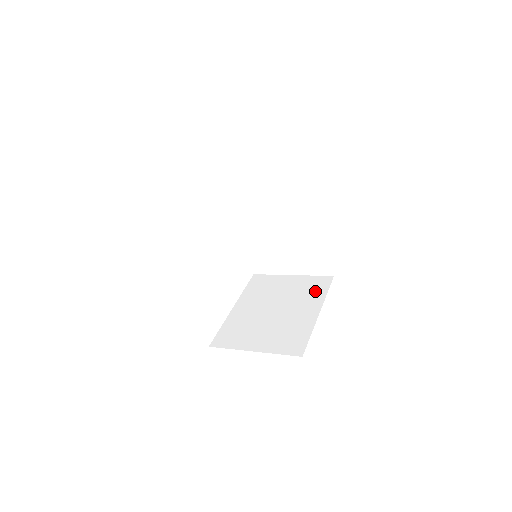
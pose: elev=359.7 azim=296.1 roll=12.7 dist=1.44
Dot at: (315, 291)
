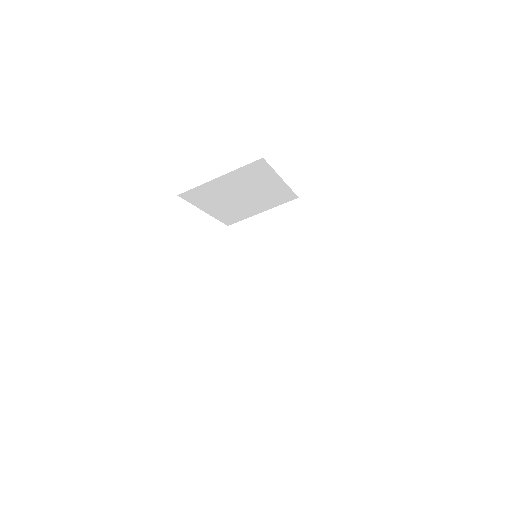
Dot at: occluded
